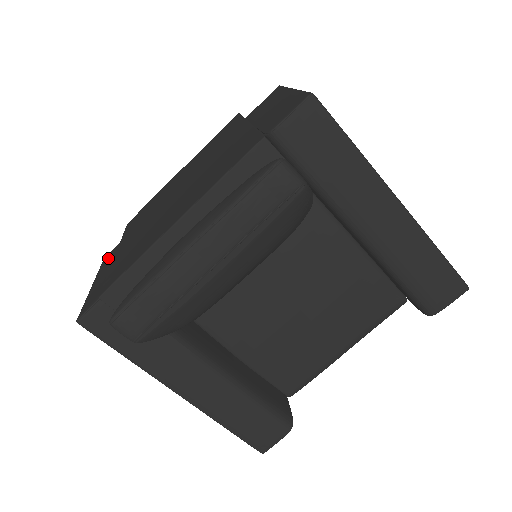
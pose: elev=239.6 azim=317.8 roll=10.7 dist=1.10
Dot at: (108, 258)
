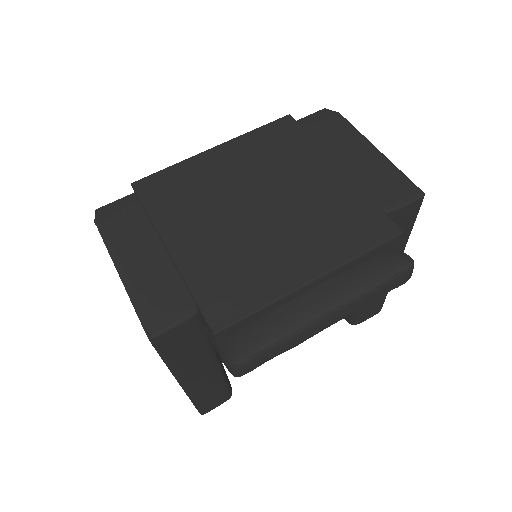
Dot at: (117, 229)
